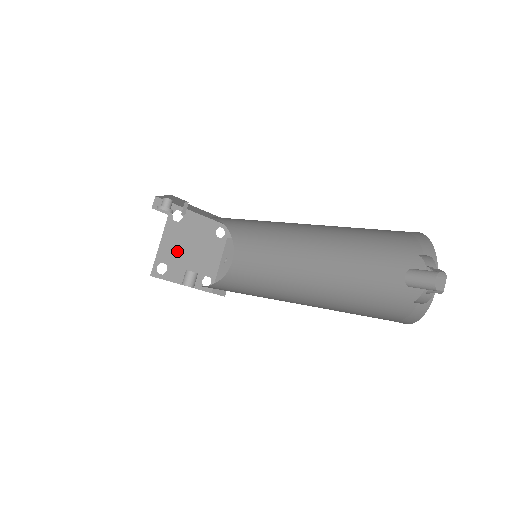
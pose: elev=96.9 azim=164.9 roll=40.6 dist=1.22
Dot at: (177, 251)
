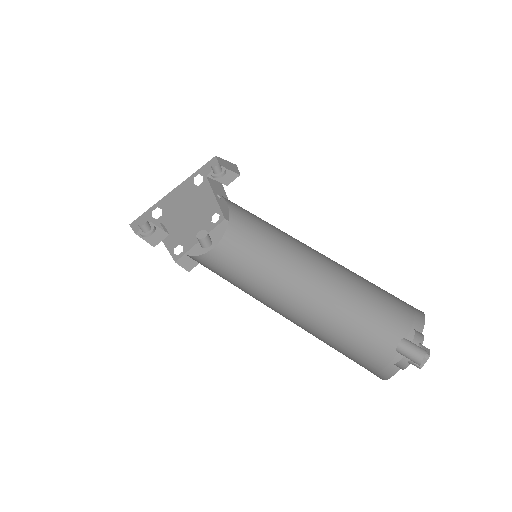
Dot at: (178, 230)
